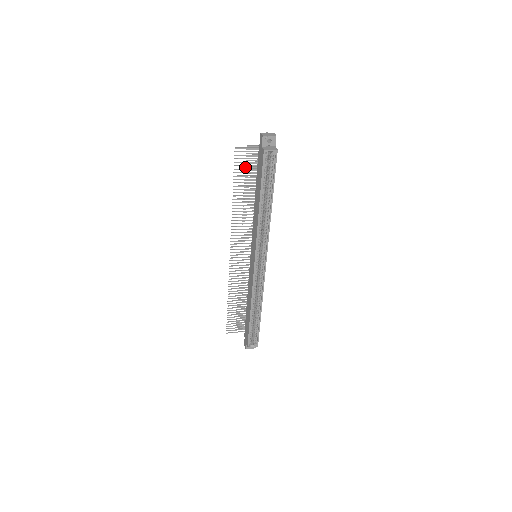
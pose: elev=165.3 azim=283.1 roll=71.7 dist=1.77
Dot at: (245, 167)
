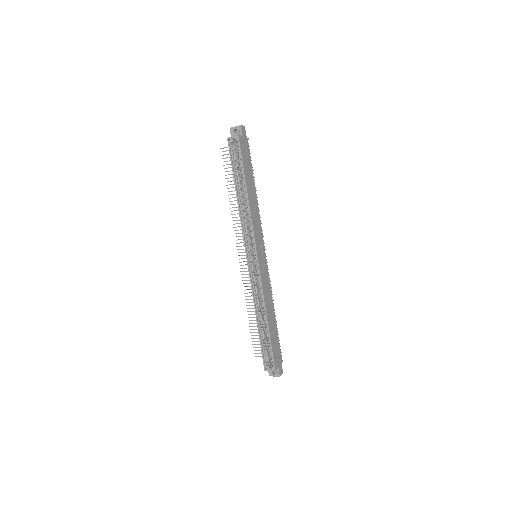
Dot at: occluded
